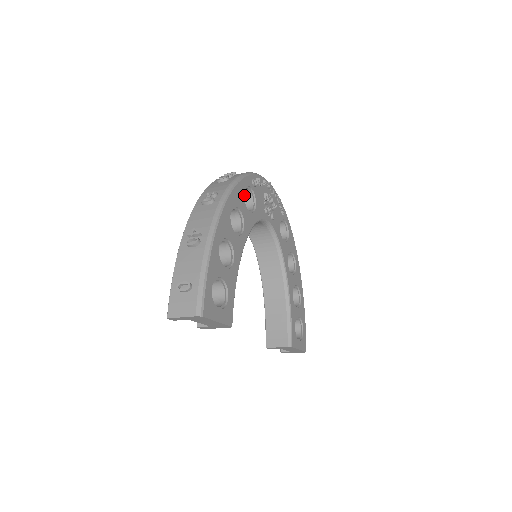
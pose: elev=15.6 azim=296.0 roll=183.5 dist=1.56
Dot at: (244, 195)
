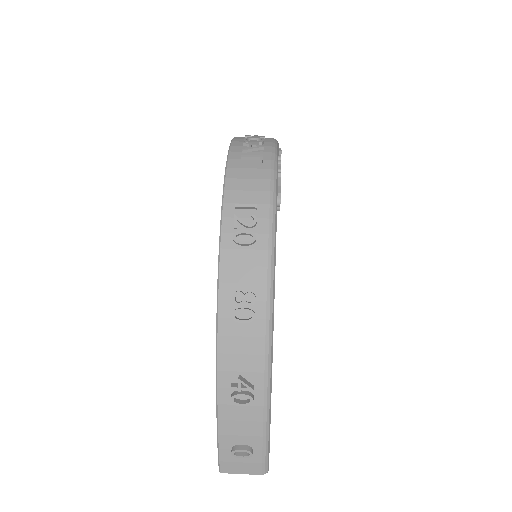
Dot at: occluded
